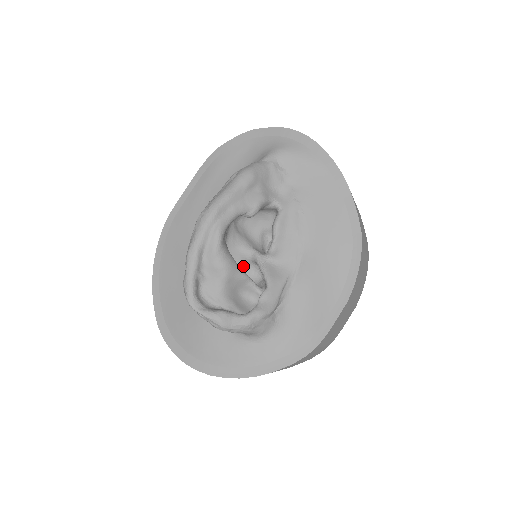
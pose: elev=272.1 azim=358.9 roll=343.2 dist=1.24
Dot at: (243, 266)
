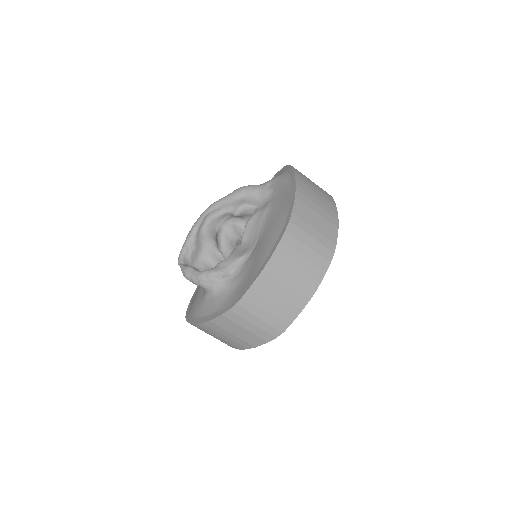
Dot at: occluded
